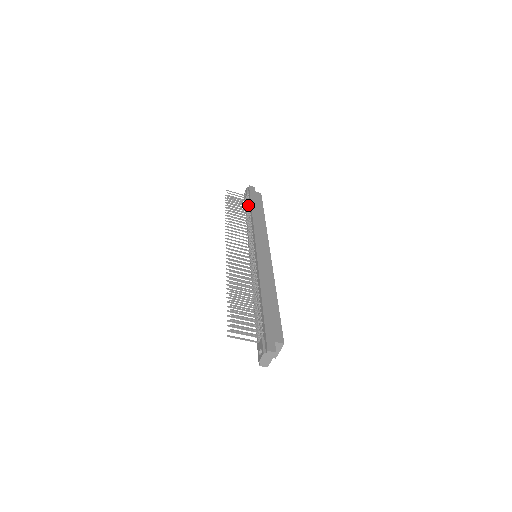
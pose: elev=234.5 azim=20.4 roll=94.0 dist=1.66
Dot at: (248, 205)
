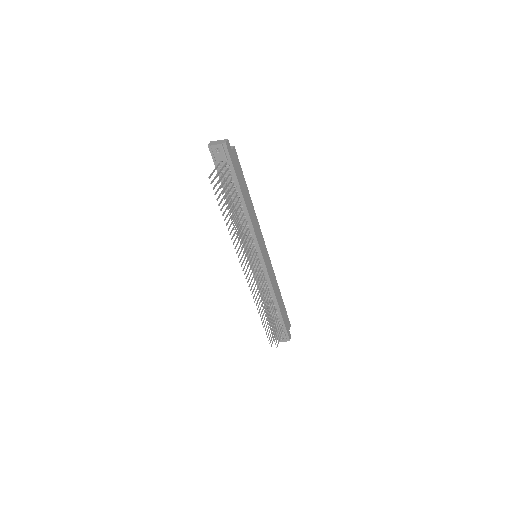
Dot at: (233, 184)
